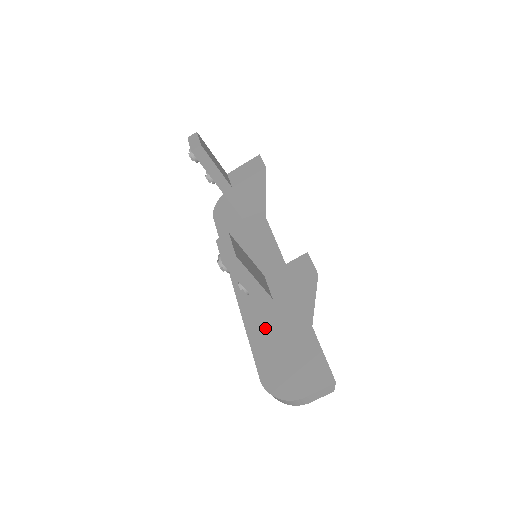
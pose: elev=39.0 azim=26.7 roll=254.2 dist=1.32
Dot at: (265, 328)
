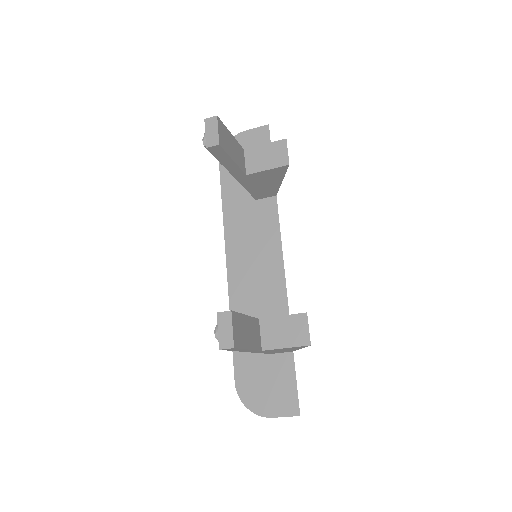
Dot at: occluded
